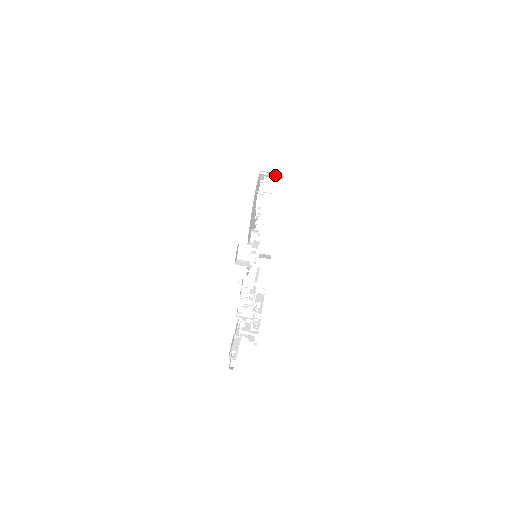
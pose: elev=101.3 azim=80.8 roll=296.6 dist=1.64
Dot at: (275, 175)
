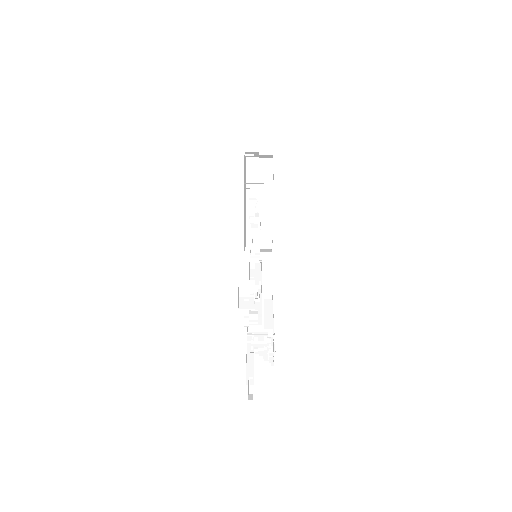
Dot at: (263, 155)
